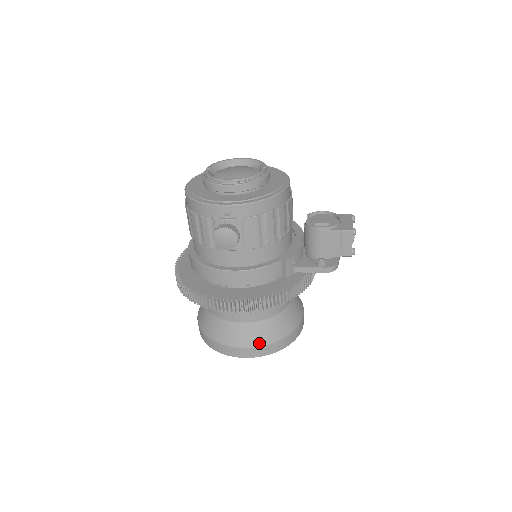
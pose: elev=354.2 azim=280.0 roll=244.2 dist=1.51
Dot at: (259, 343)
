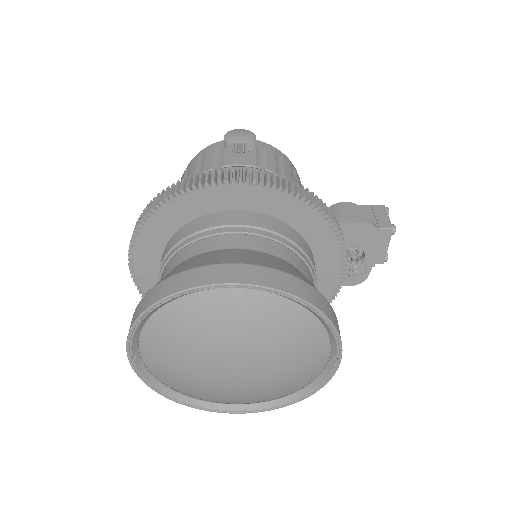
Dot at: (270, 266)
